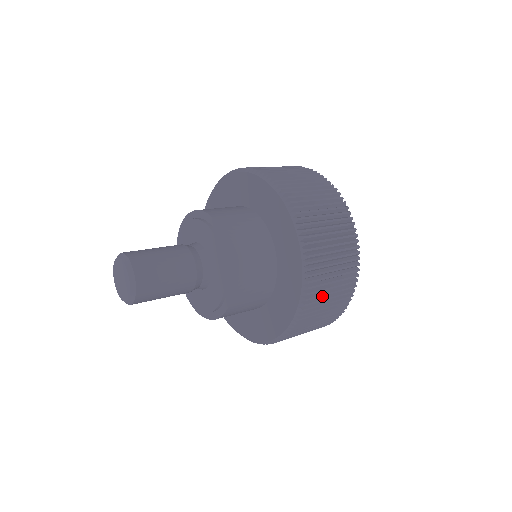
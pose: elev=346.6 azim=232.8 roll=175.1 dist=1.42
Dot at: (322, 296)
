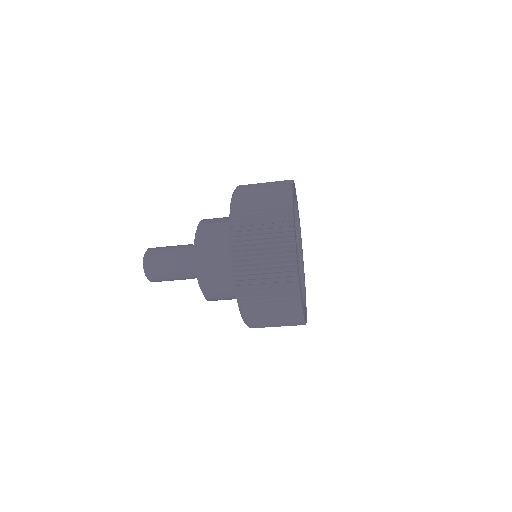
Dot at: (254, 202)
